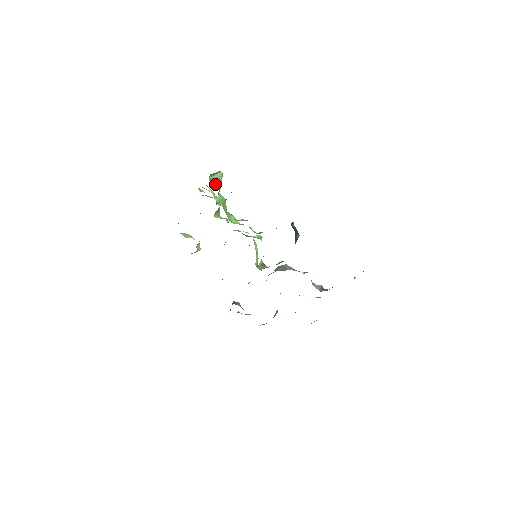
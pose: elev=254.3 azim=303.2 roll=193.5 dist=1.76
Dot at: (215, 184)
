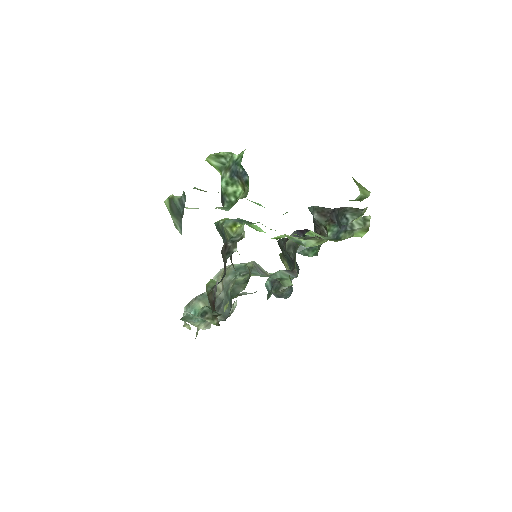
Dot at: occluded
